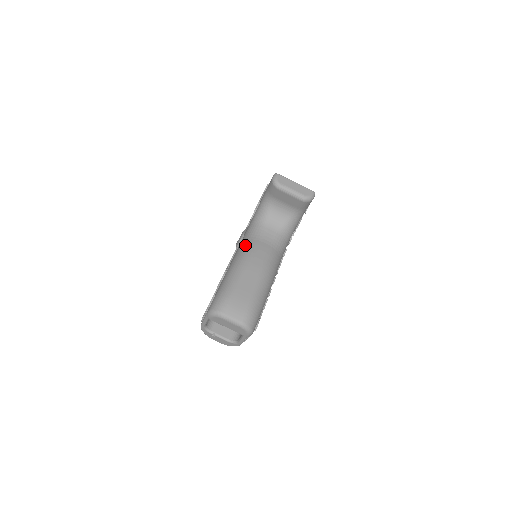
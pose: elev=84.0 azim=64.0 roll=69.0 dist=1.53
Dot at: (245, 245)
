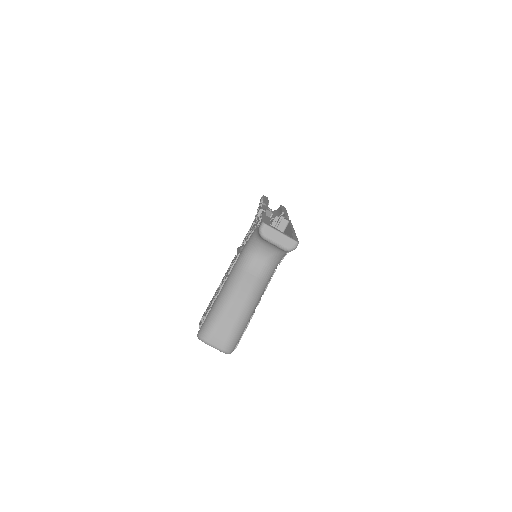
Dot at: (235, 275)
